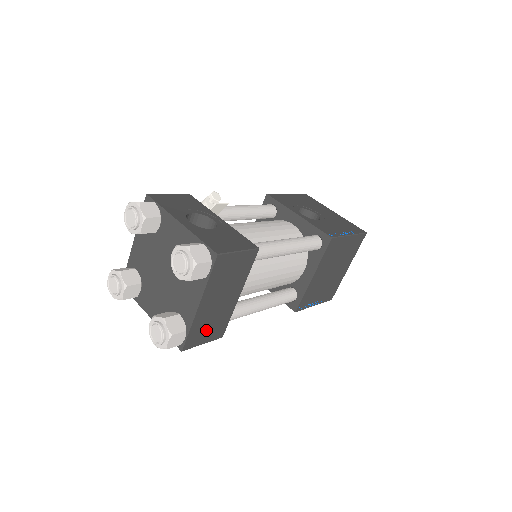
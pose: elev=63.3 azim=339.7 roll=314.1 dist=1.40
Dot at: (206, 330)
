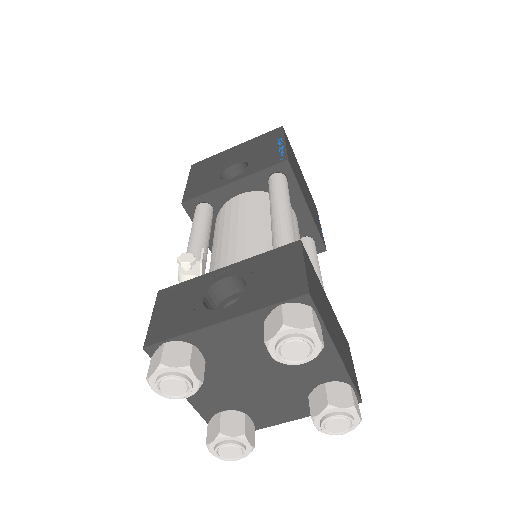
Dot at: (348, 359)
